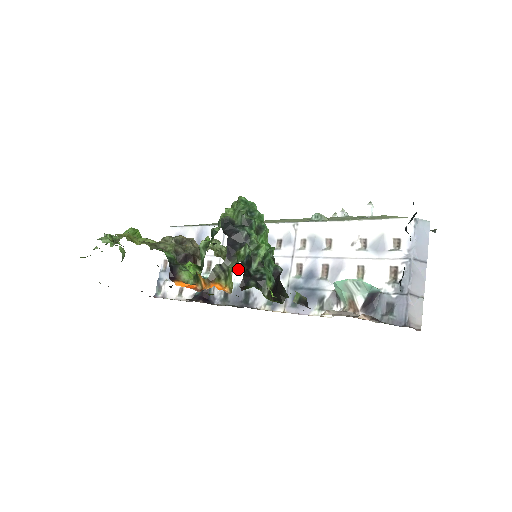
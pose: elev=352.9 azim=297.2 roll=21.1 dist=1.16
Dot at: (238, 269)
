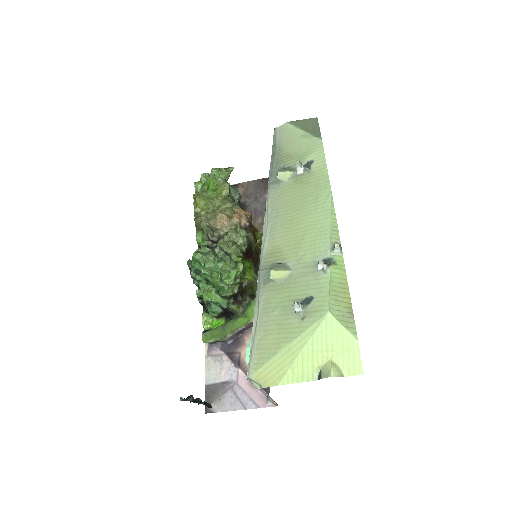
Dot at: occluded
